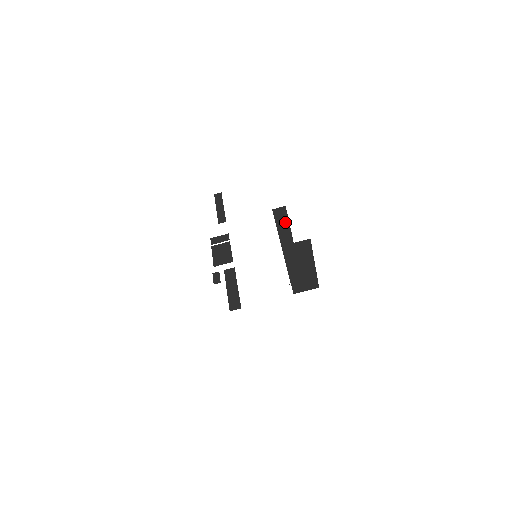
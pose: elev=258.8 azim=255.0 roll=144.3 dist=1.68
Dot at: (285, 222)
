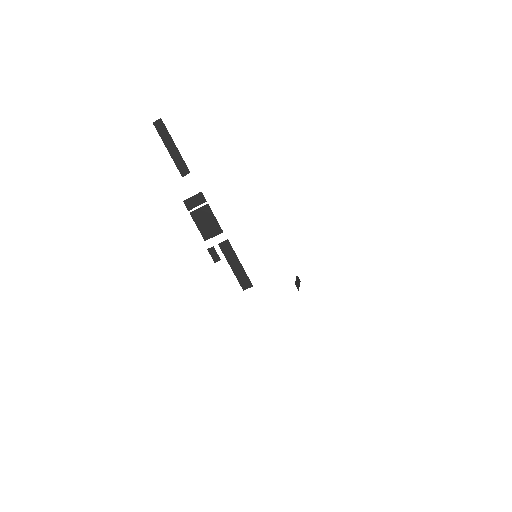
Dot at: occluded
